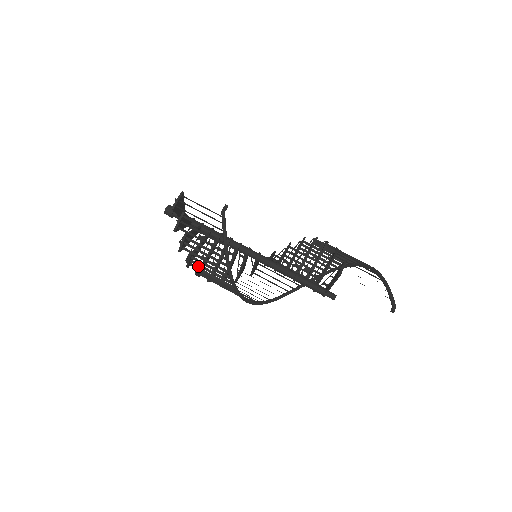
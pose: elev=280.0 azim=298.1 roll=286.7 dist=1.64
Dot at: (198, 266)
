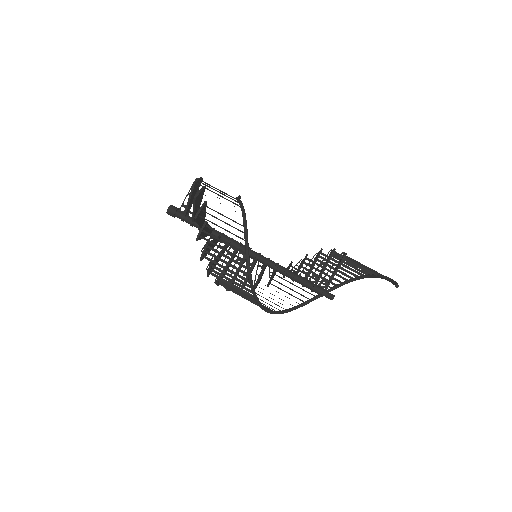
Dot at: occluded
